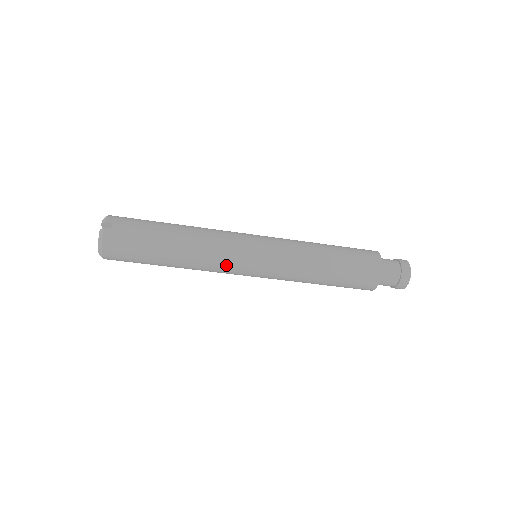
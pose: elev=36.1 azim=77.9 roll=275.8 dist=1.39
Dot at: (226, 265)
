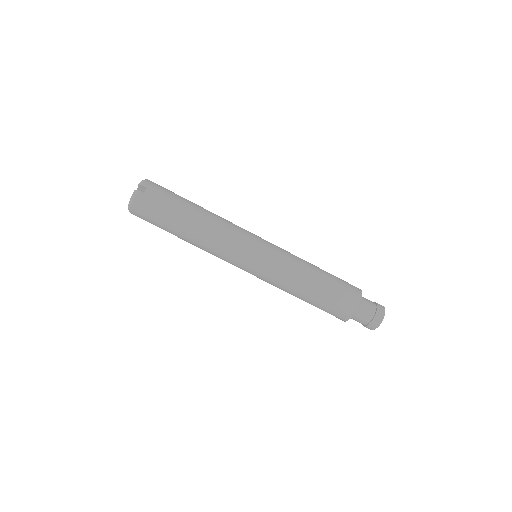
Dot at: (227, 255)
